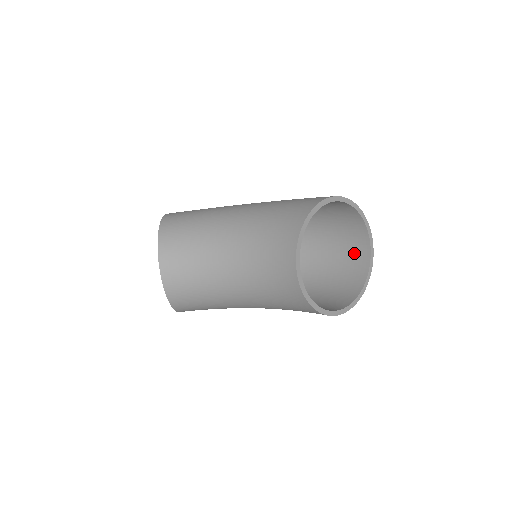
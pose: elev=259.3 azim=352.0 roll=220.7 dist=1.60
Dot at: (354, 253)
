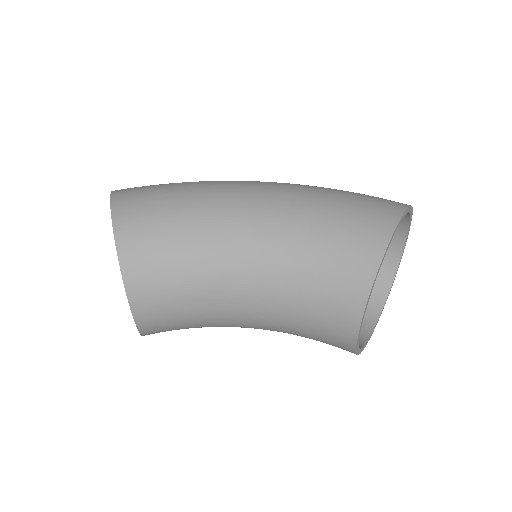
Dot at: occluded
